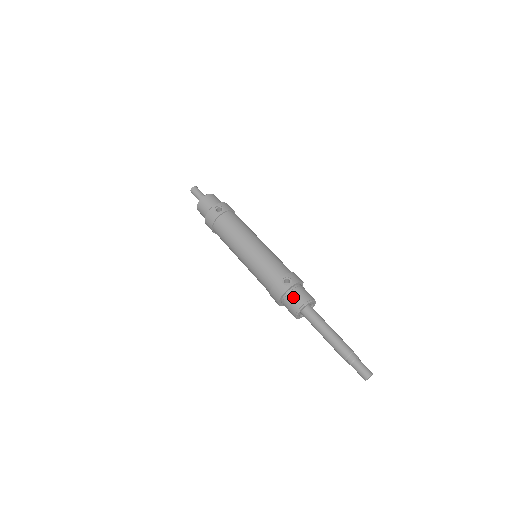
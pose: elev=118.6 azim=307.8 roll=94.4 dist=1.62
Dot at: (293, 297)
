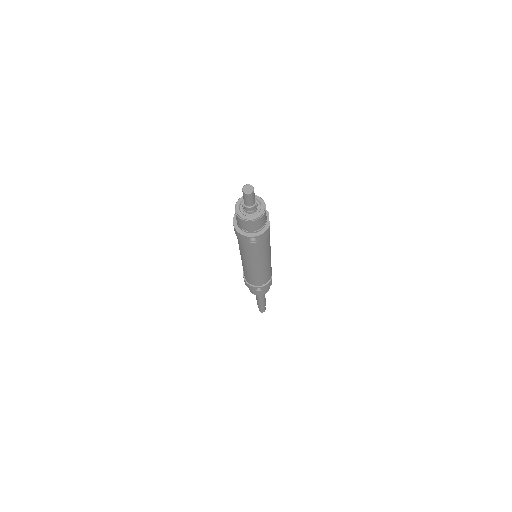
Dot at: occluded
